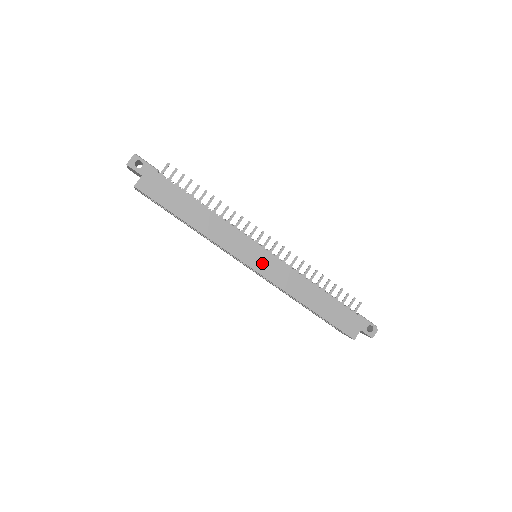
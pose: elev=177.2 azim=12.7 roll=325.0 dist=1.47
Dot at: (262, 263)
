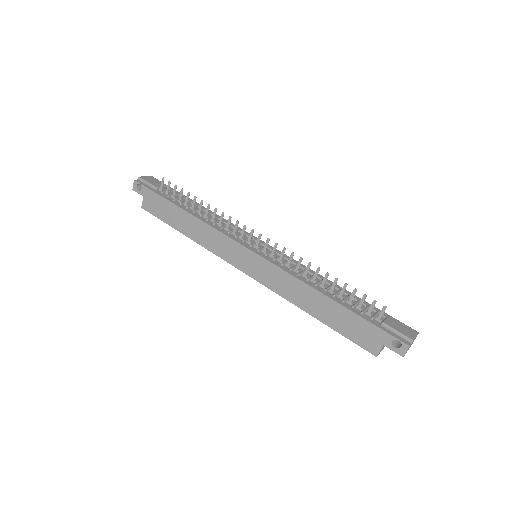
Dot at: (252, 266)
